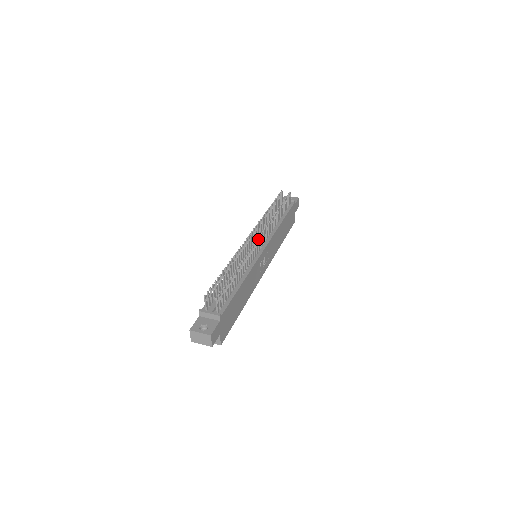
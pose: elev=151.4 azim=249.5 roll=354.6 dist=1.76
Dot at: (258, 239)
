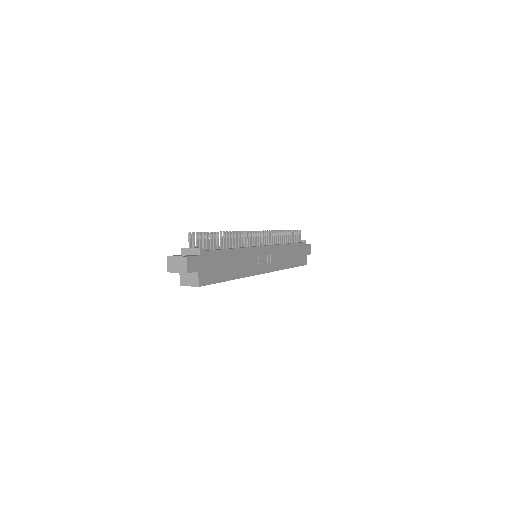
Dot at: (257, 232)
